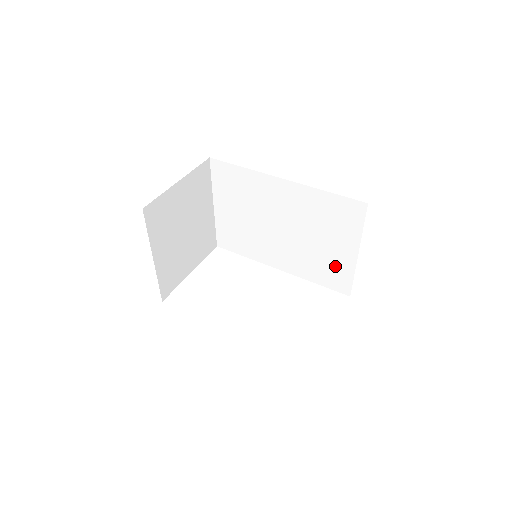
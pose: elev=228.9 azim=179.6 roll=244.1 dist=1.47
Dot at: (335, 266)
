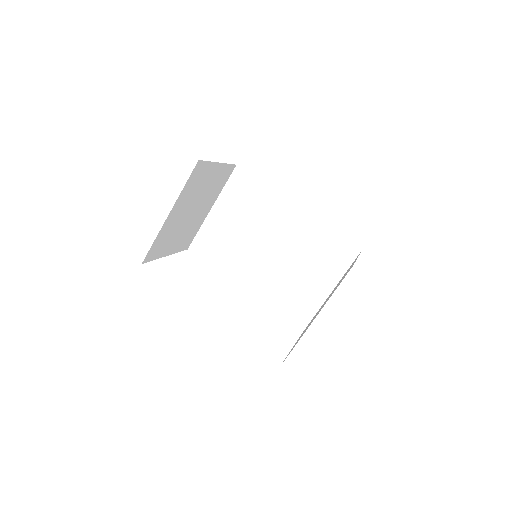
Dot at: (303, 299)
